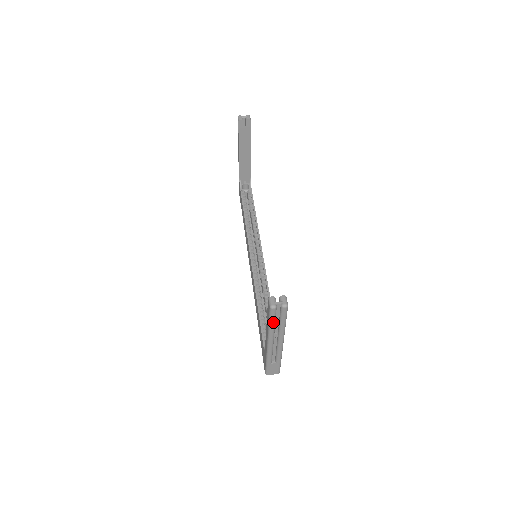
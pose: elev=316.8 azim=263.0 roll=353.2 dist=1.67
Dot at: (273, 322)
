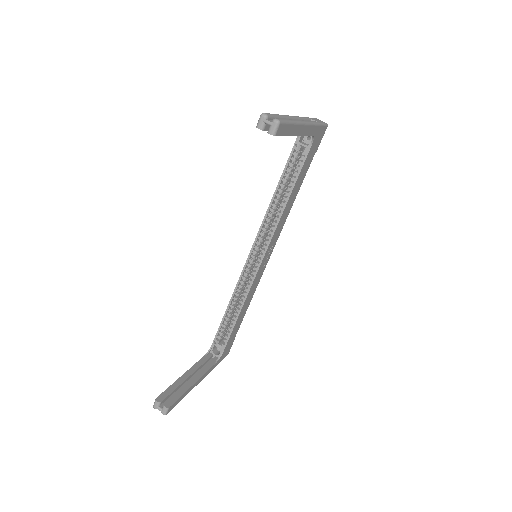
Dot at: occluded
